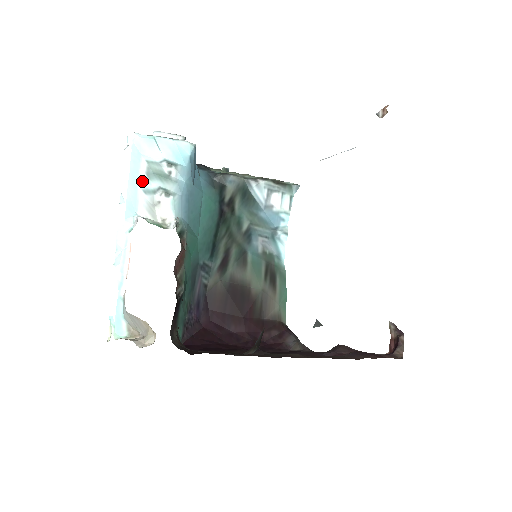
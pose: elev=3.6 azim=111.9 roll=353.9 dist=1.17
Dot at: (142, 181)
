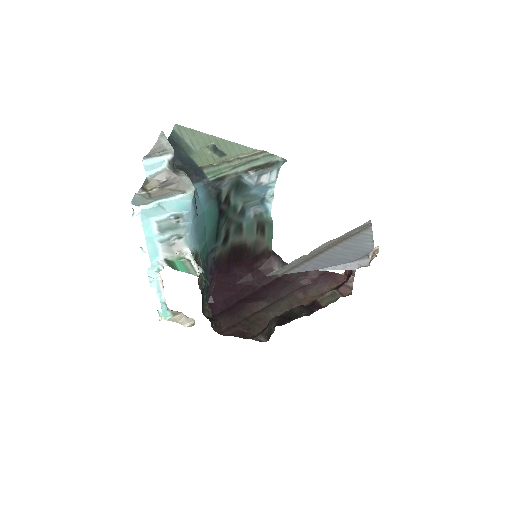
Dot at: (157, 236)
